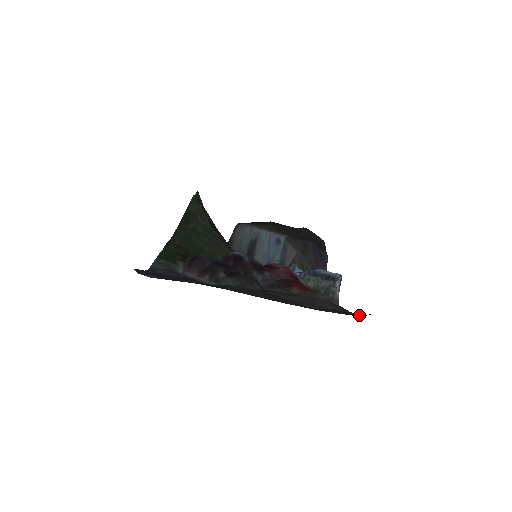
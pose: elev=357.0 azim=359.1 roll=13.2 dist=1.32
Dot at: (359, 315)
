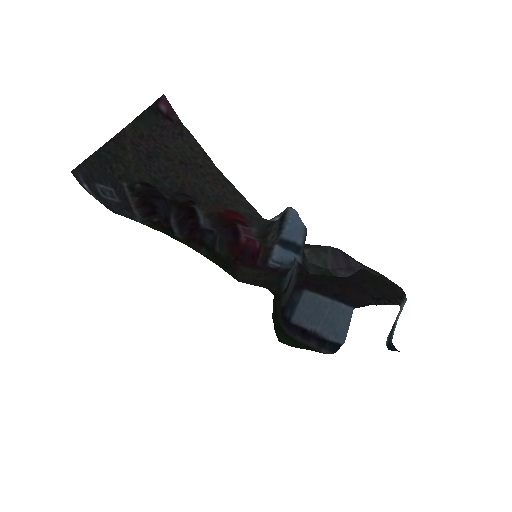
Dot at: (169, 118)
